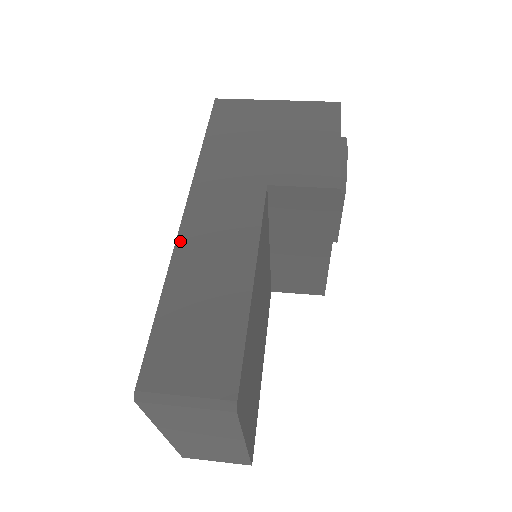
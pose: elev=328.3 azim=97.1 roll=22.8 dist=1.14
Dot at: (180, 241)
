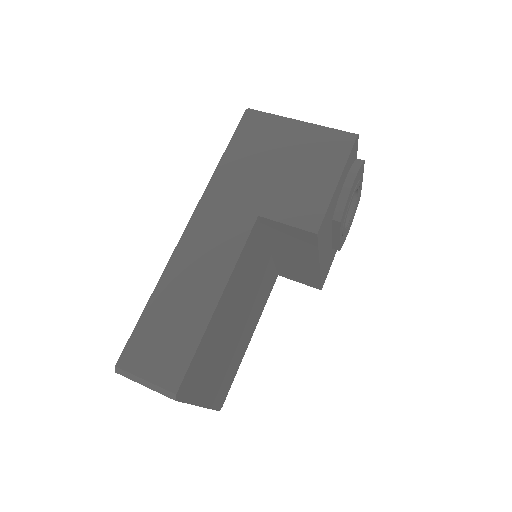
Dot at: (176, 254)
